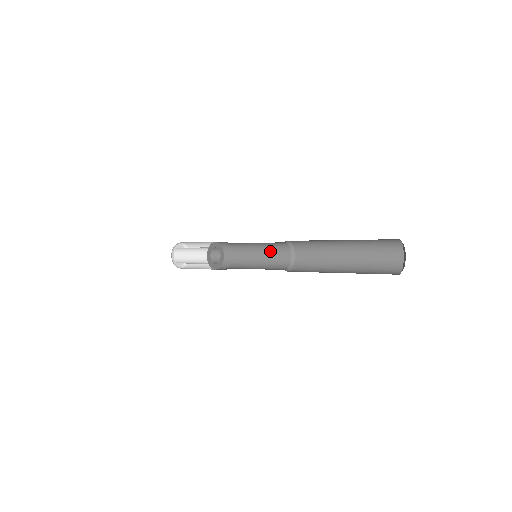
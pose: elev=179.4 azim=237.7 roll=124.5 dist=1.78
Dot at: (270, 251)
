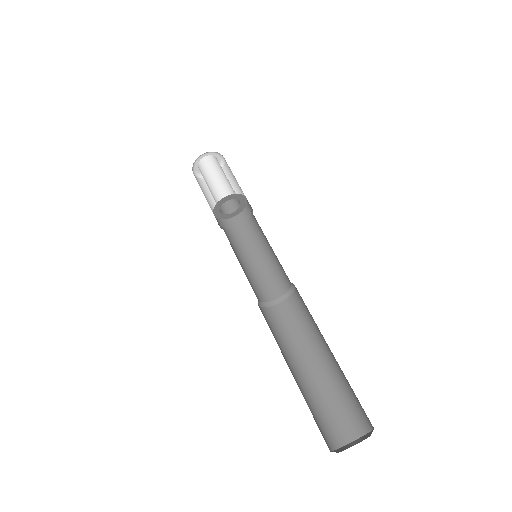
Dot at: (277, 258)
